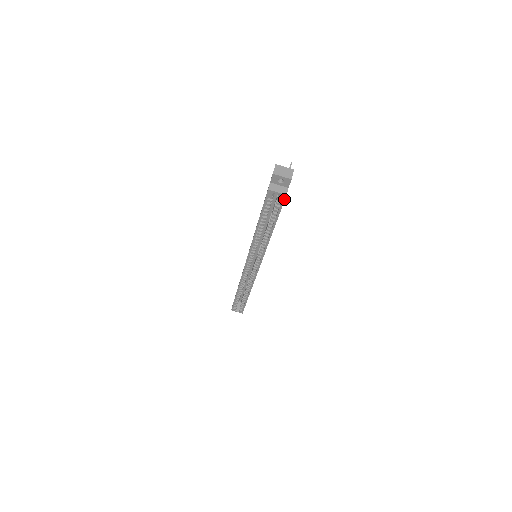
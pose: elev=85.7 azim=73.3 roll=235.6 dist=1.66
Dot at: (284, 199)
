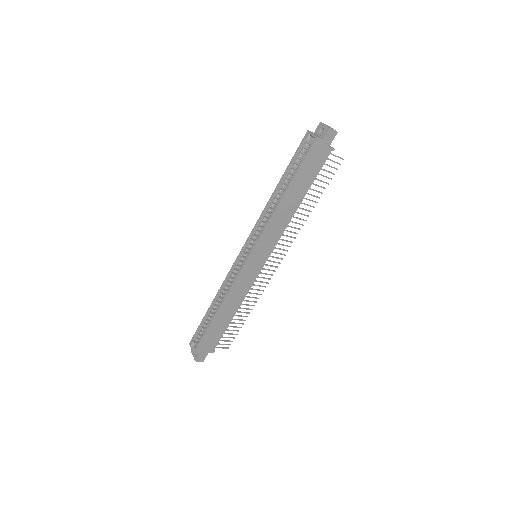
Dot at: (313, 143)
